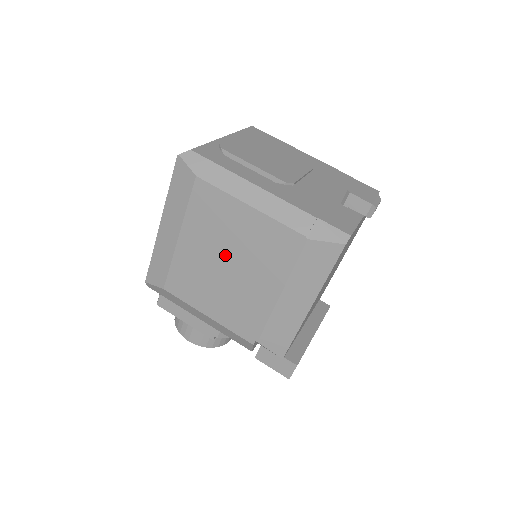
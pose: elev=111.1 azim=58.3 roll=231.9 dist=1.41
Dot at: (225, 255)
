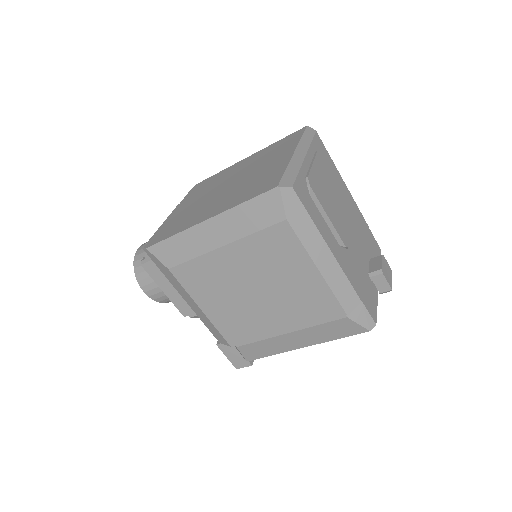
Dot at: (261, 285)
